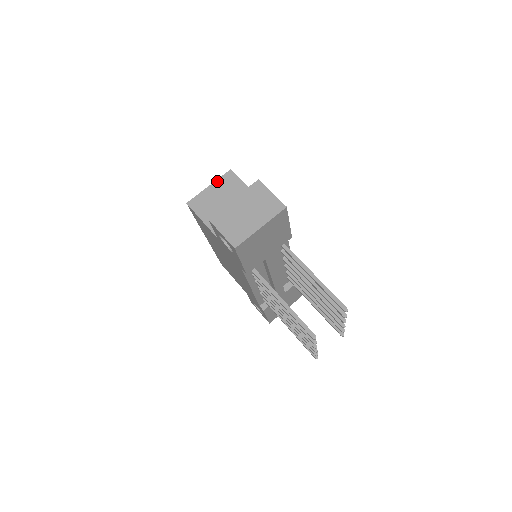
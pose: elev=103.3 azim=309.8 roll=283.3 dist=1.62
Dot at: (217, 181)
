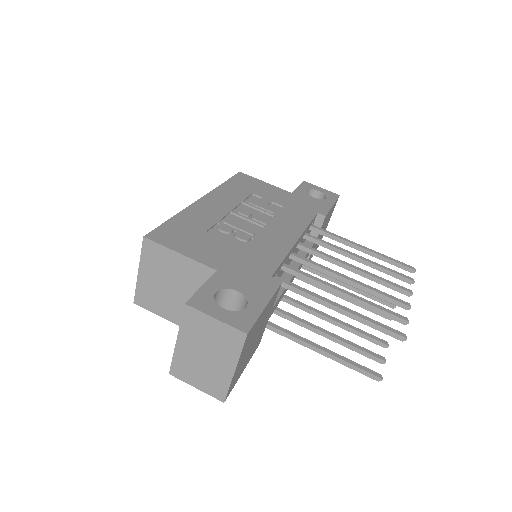
Dot at: (141, 261)
